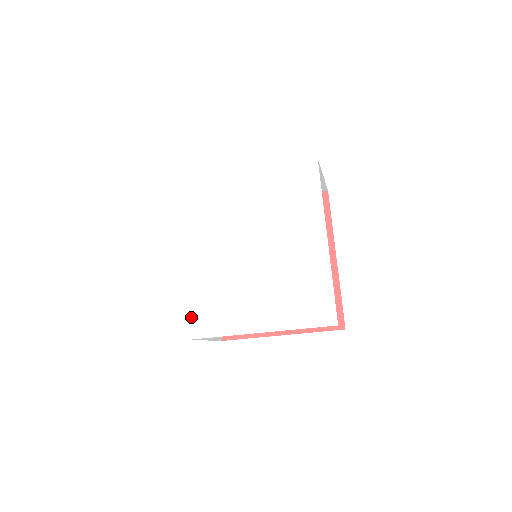
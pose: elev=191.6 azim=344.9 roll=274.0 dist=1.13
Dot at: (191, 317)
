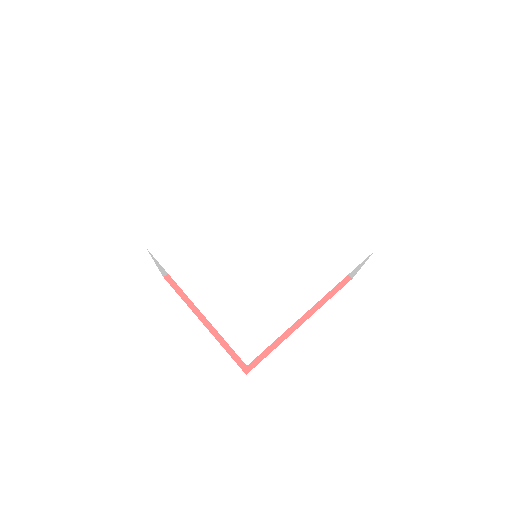
Dot at: (167, 236)
